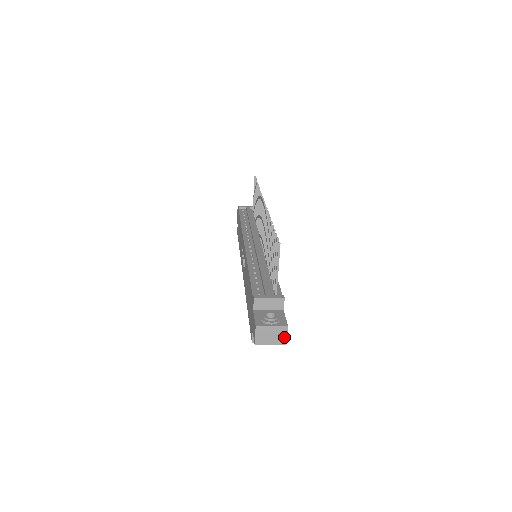
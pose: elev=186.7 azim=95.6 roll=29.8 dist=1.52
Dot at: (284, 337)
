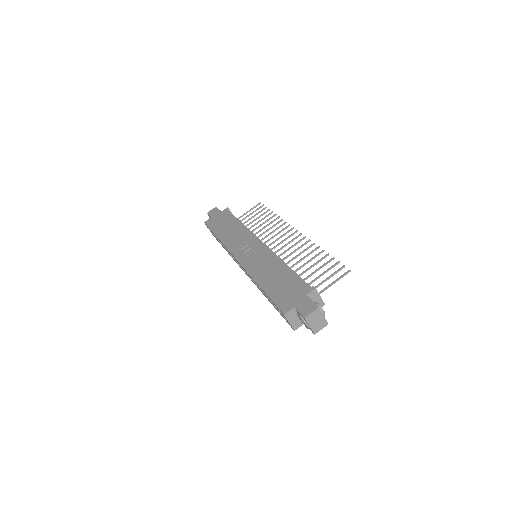
Dot at: (319, 329)
